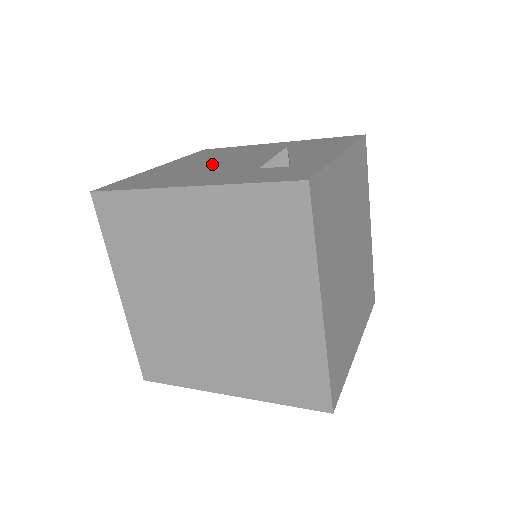
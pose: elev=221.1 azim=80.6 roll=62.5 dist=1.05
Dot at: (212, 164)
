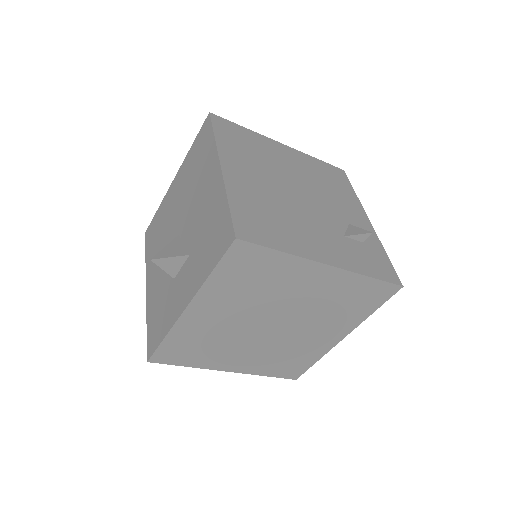
Dot at: (286, 195)
